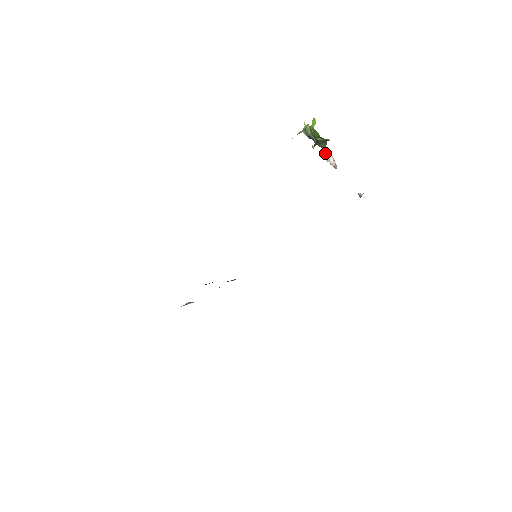
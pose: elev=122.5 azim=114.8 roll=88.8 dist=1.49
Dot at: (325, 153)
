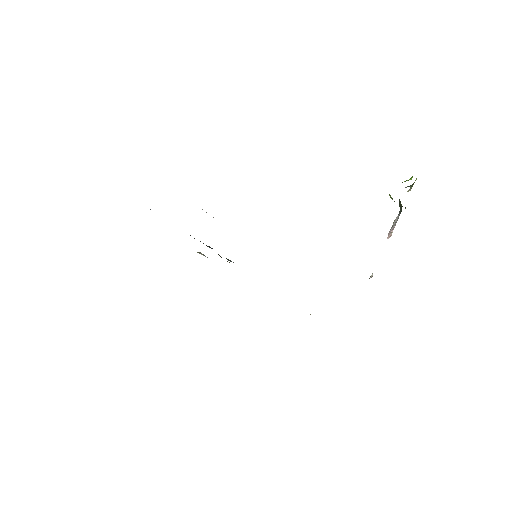
Dot at: (397, 217)
